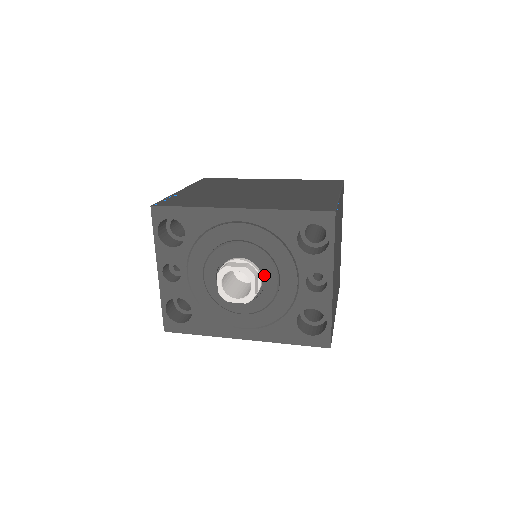
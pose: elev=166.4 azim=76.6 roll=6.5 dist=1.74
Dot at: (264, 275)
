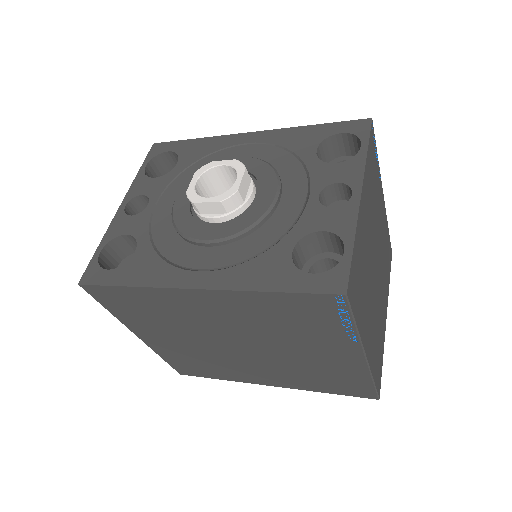
Dot at: (259, 187)
